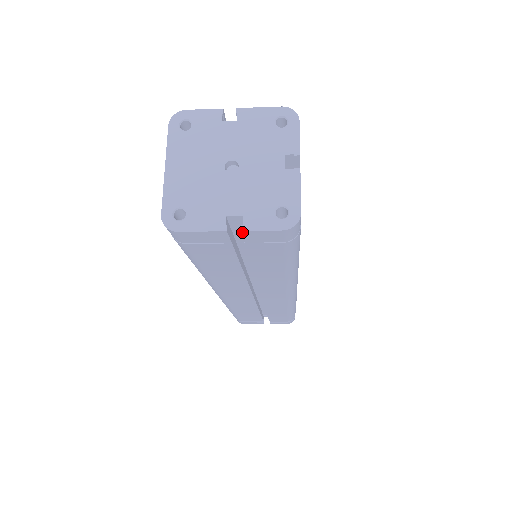
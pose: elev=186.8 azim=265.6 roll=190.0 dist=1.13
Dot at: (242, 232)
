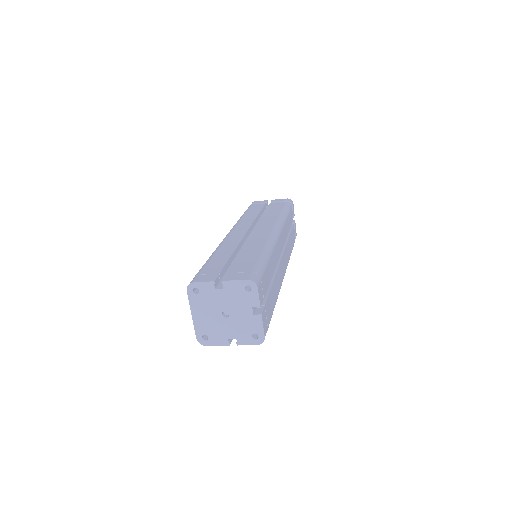
Dot at: (237, 344)
